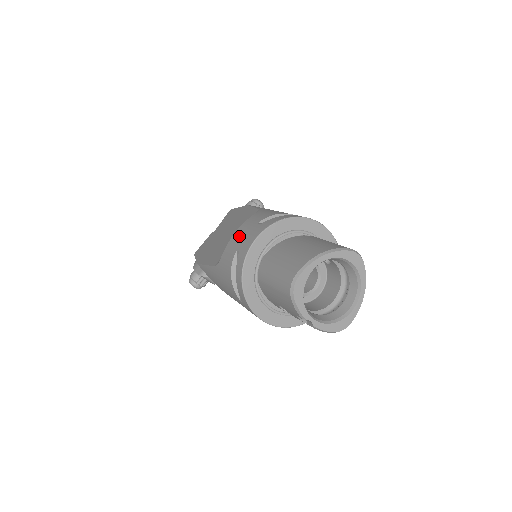
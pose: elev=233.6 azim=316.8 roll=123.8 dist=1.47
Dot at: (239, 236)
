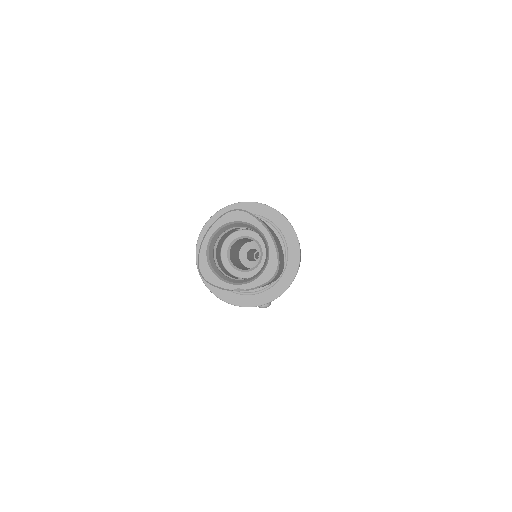
Dot at: occluded
